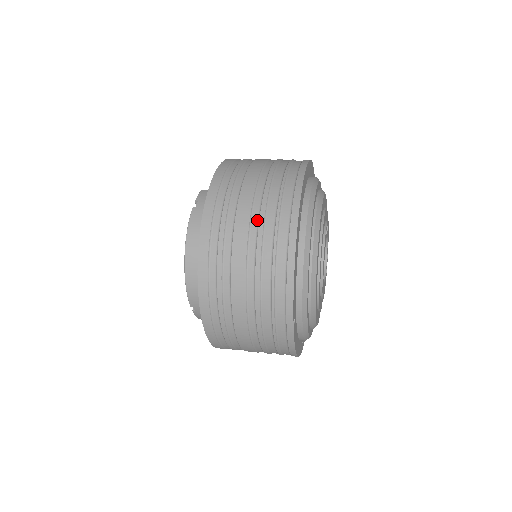
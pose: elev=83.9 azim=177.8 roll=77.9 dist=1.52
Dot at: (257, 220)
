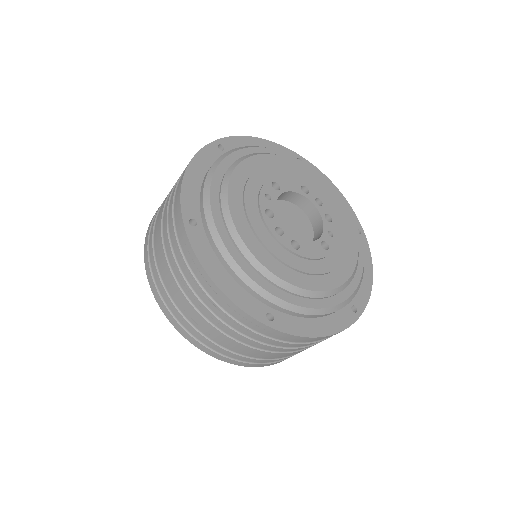
Dot at: (170, 256)
